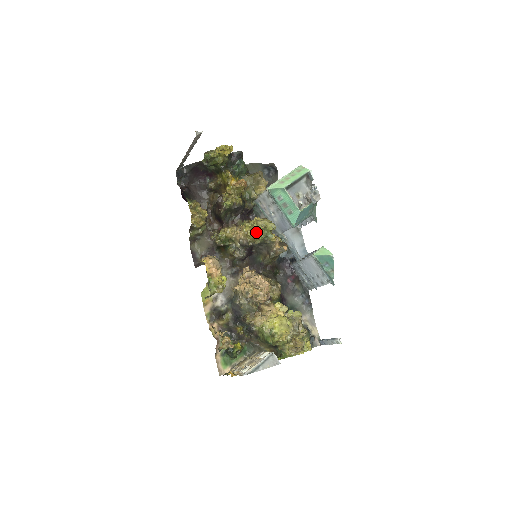
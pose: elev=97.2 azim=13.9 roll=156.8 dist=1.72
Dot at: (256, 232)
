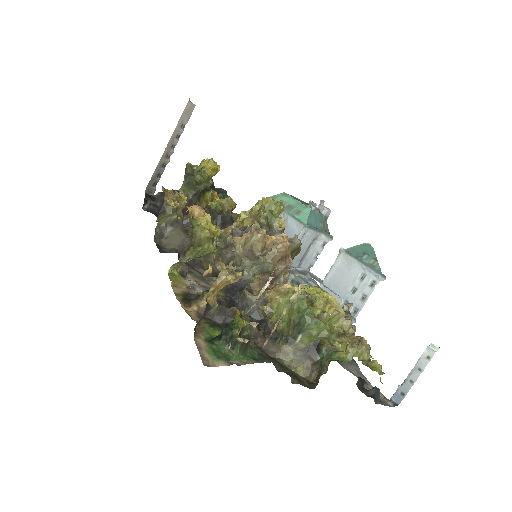
Dot at: (257, 212)
